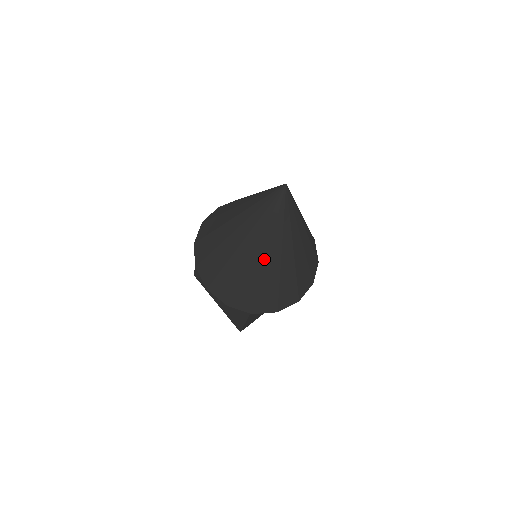
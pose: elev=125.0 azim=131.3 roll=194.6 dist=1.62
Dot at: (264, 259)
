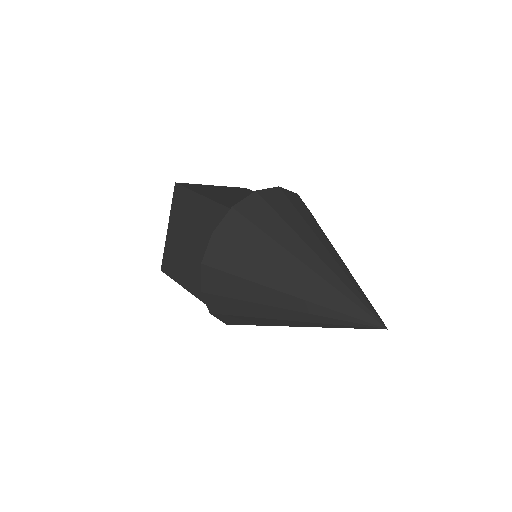
Dot at: occluded
